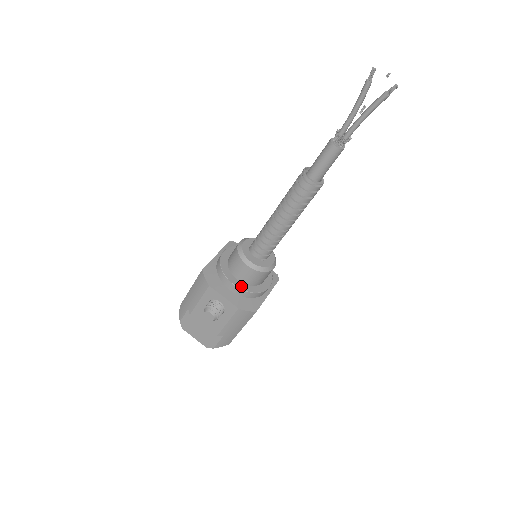
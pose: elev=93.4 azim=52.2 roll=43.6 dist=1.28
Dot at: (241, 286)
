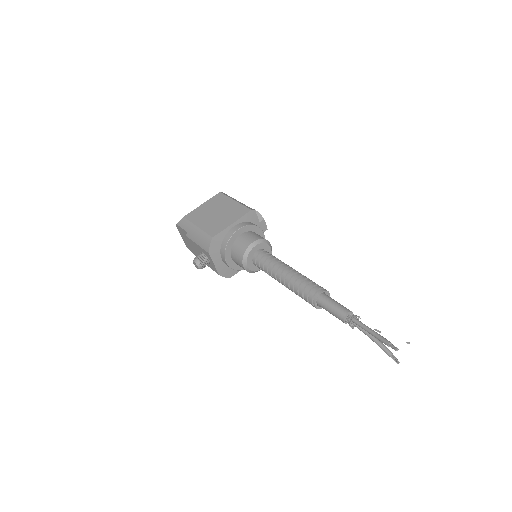
Dot at: (231, 264)
